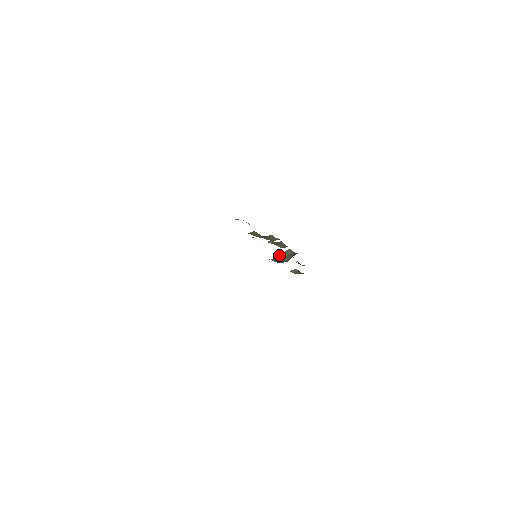
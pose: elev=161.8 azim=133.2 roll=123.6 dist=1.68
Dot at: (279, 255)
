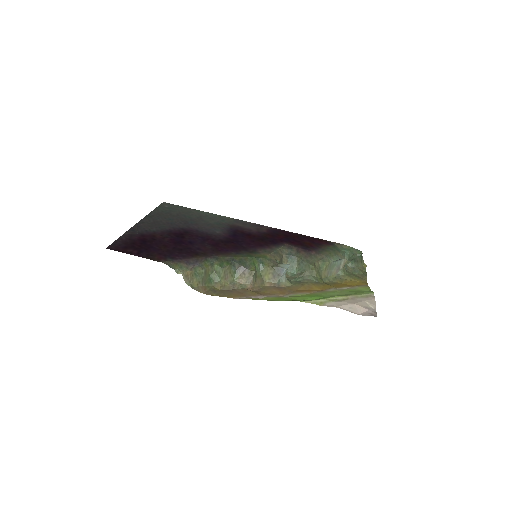
Dot at: (301, 259)
